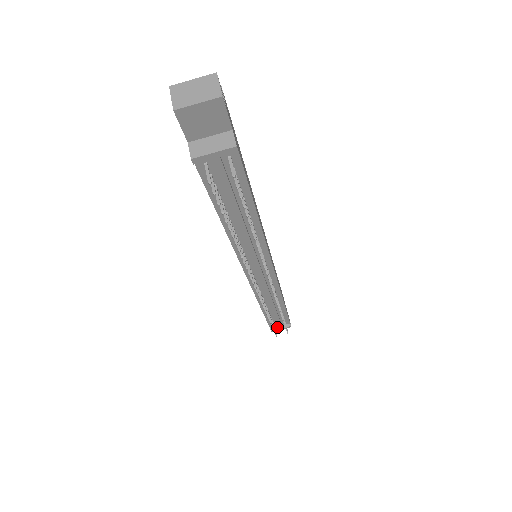
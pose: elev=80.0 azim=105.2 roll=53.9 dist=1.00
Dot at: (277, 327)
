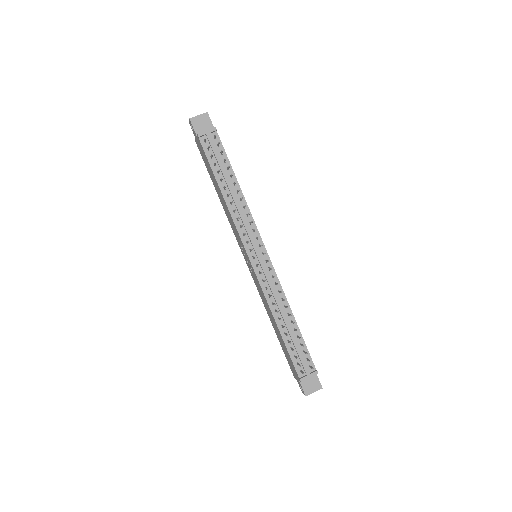
Dot at: (305, 375)
